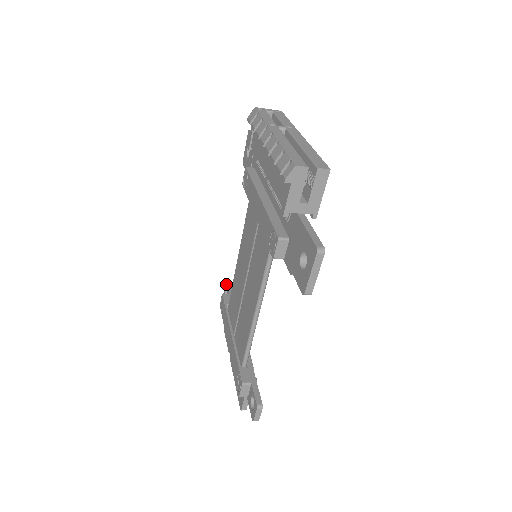
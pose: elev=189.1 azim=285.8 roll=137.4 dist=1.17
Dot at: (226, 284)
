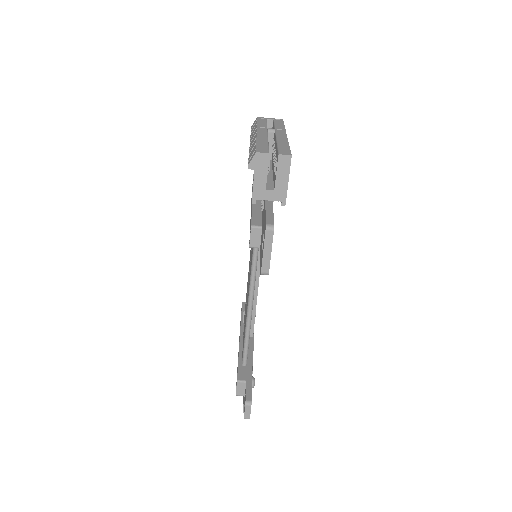
Dot at: occluded
